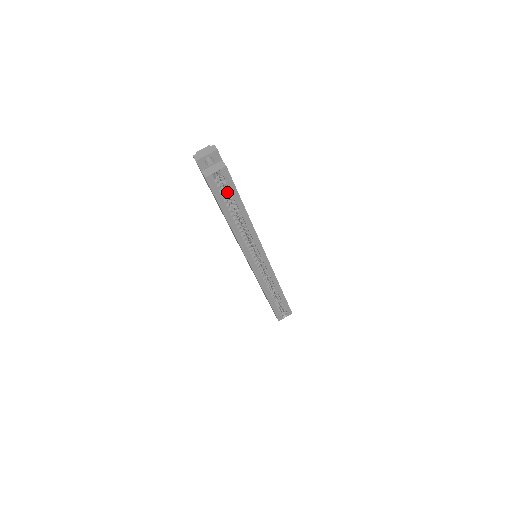
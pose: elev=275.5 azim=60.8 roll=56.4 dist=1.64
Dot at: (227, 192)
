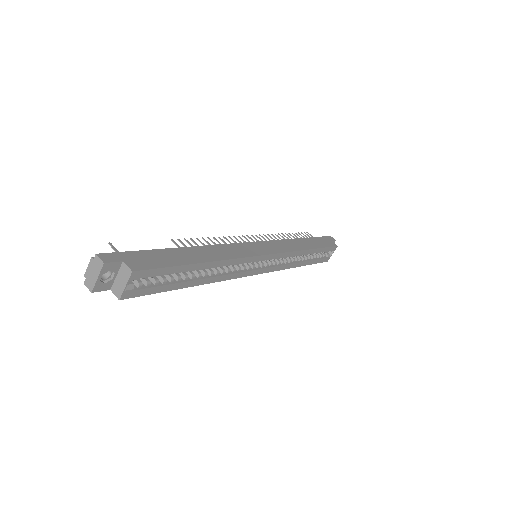
Dot at: occluded
